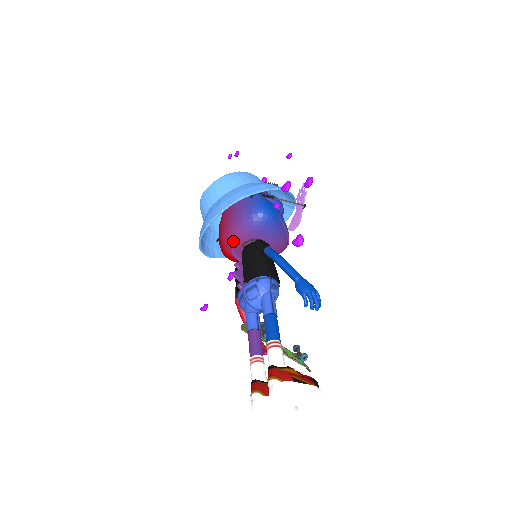
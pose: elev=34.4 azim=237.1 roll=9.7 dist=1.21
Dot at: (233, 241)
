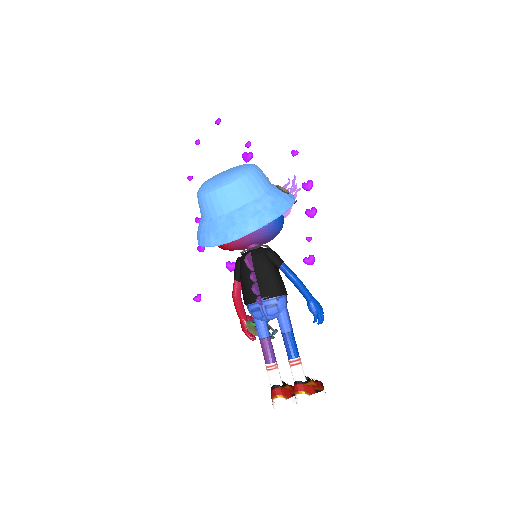
Dot at: (238, 242)
